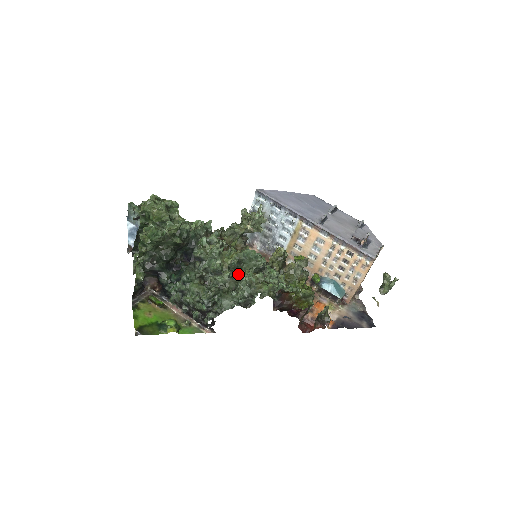
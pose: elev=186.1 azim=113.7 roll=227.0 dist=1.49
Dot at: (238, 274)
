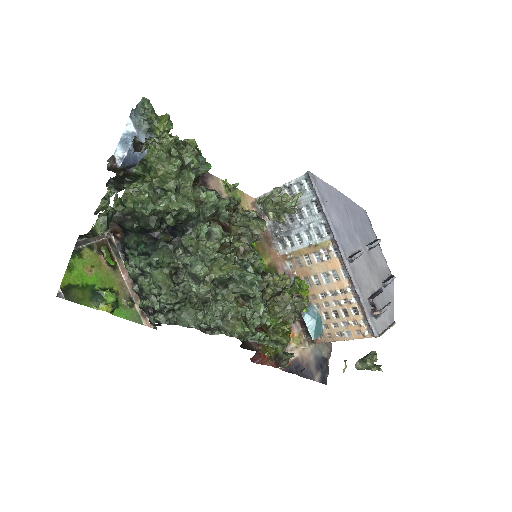
Dot at: (220, 290)
